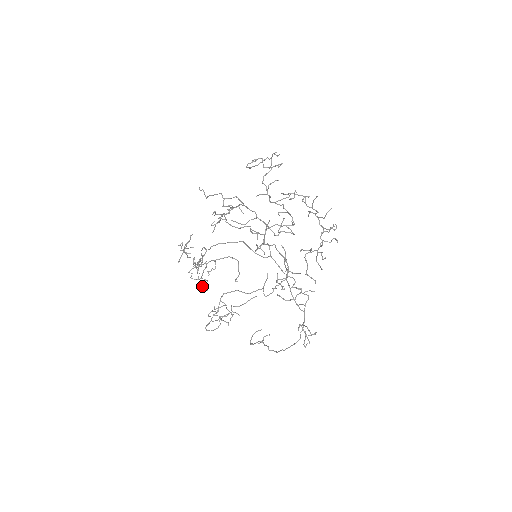
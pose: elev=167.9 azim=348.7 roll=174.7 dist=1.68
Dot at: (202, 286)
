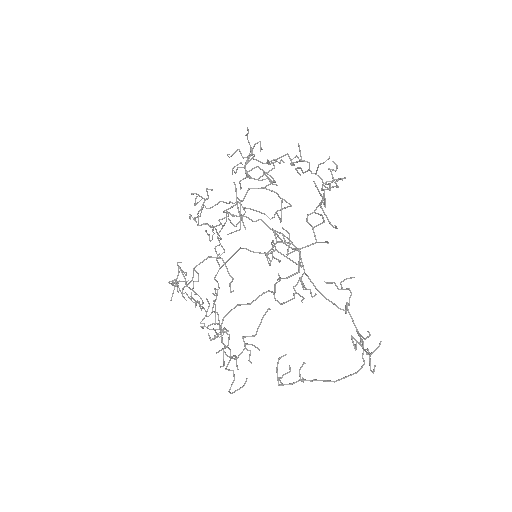
Dot at: occluded
